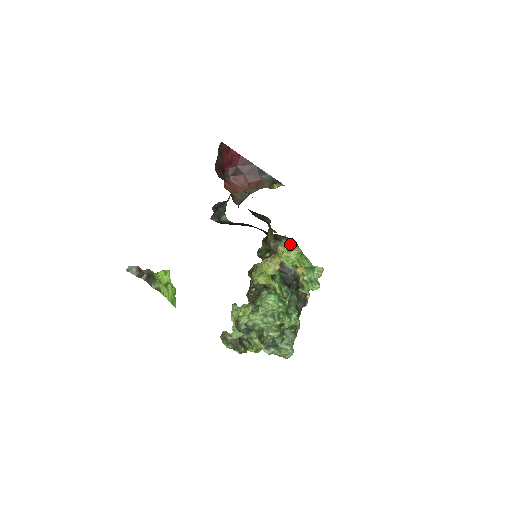
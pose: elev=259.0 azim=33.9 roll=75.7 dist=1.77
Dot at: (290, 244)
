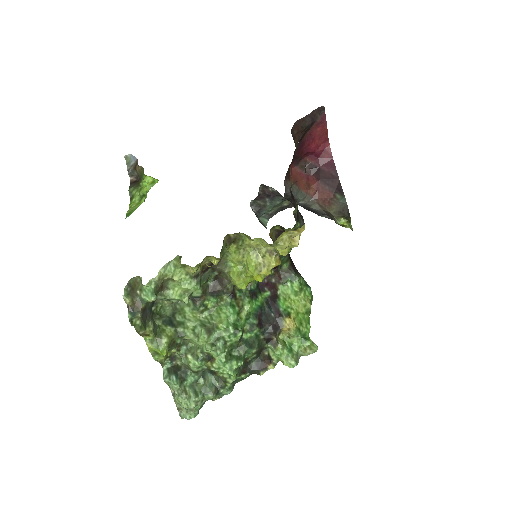
Dot at: (304, 289)
